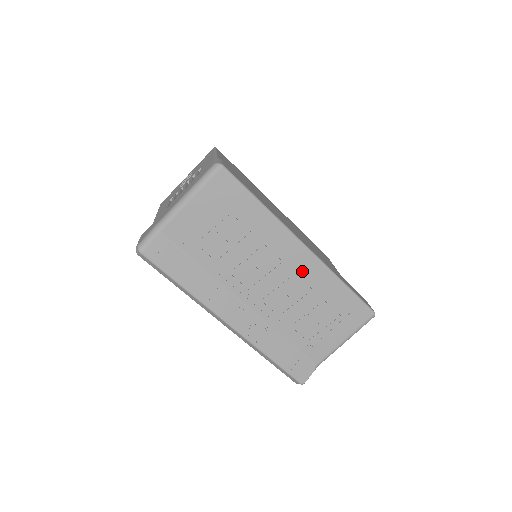
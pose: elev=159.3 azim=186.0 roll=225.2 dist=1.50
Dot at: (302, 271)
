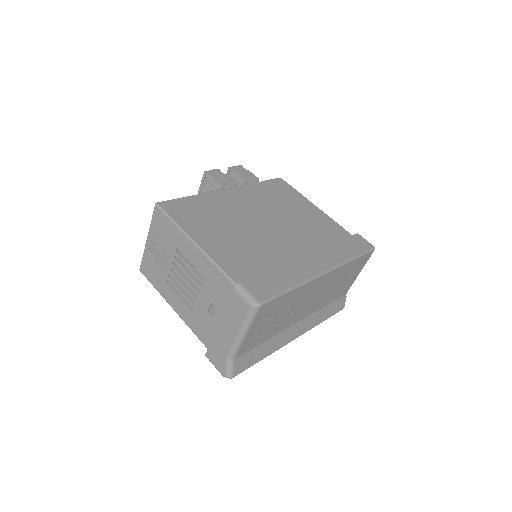
Dot at: (328, 280)
